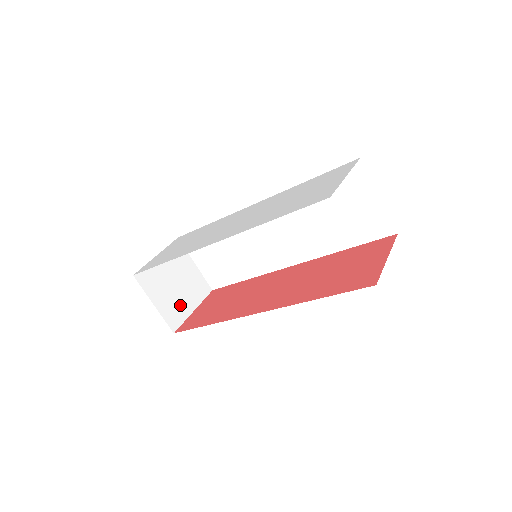
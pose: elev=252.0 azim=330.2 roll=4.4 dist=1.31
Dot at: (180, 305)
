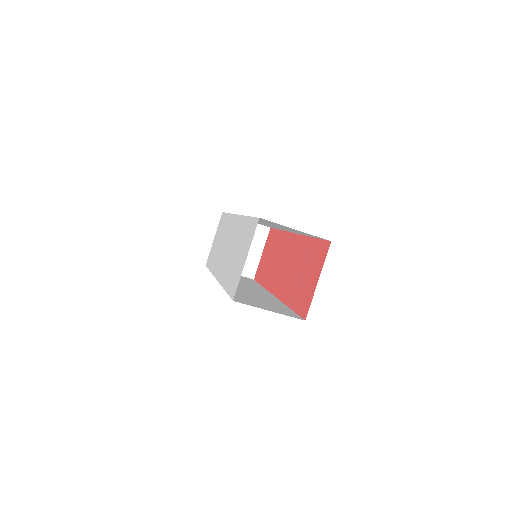
Dot at: (249, 258)
